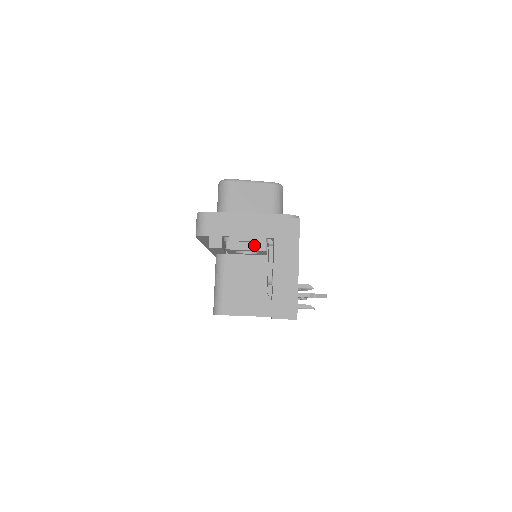
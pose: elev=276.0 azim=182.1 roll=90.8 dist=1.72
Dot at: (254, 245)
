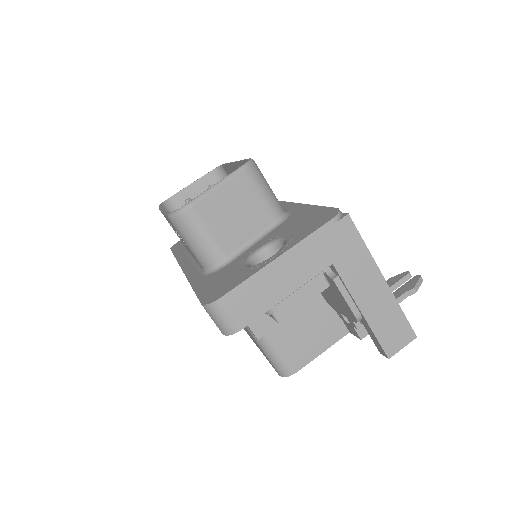
Dot at: (311, 291)
